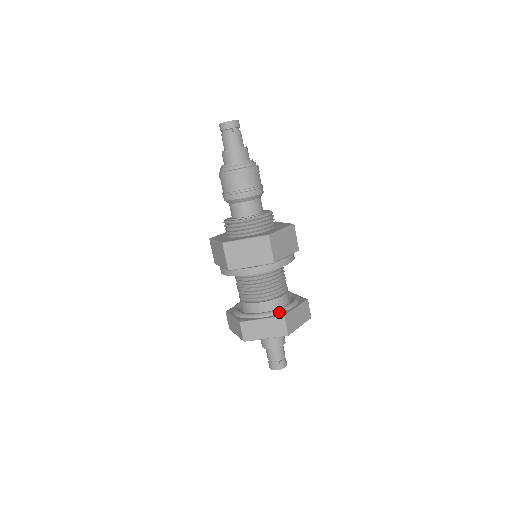
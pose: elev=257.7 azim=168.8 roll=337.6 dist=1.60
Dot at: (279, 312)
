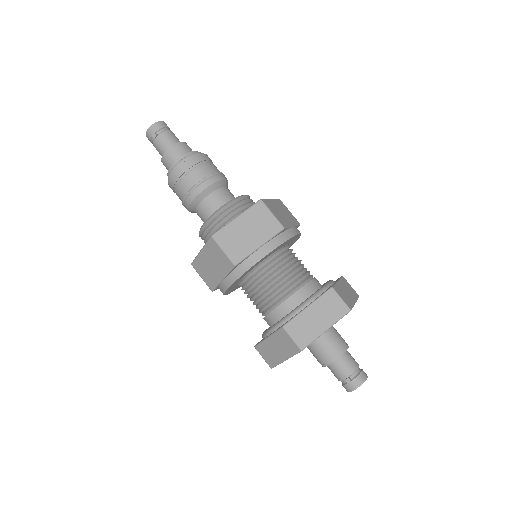
Dot at: (284, 321)
